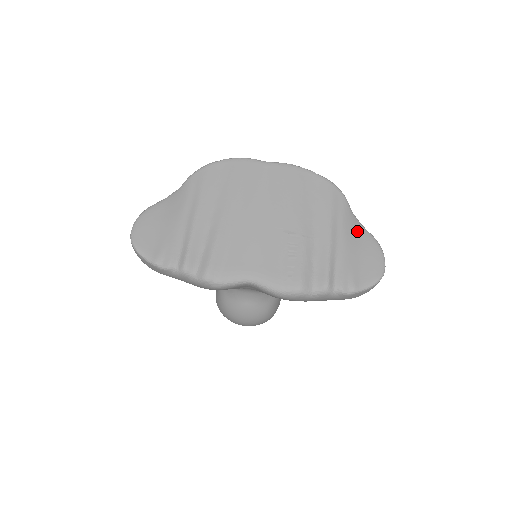
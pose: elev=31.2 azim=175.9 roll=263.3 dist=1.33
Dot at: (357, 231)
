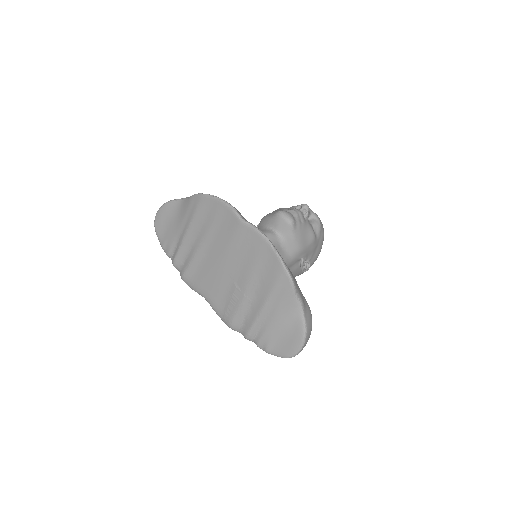
Dot at: (292, 314)
